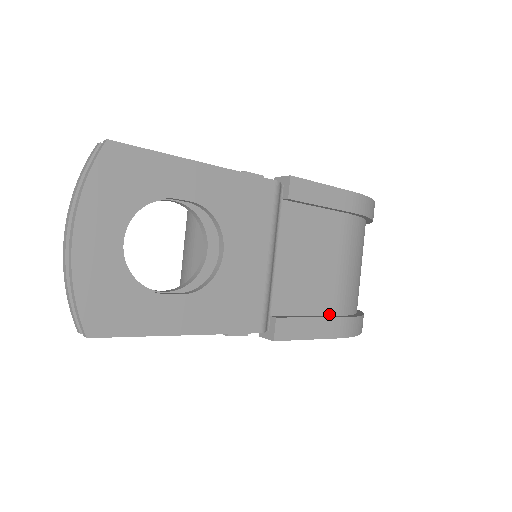
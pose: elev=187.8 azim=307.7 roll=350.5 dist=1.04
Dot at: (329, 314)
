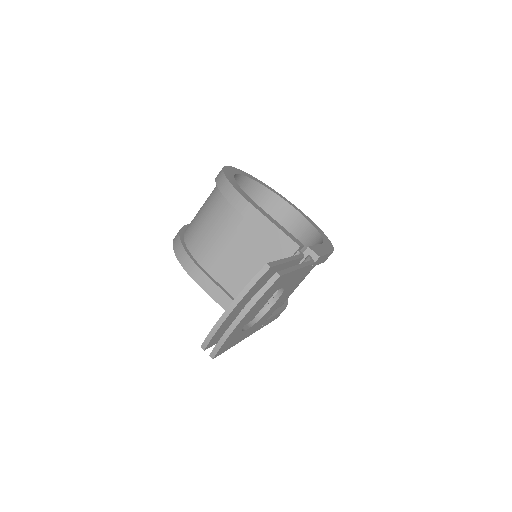
Dot at: (280, 306)
